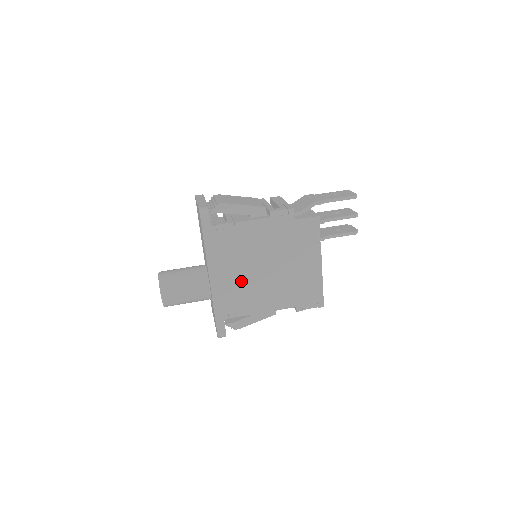
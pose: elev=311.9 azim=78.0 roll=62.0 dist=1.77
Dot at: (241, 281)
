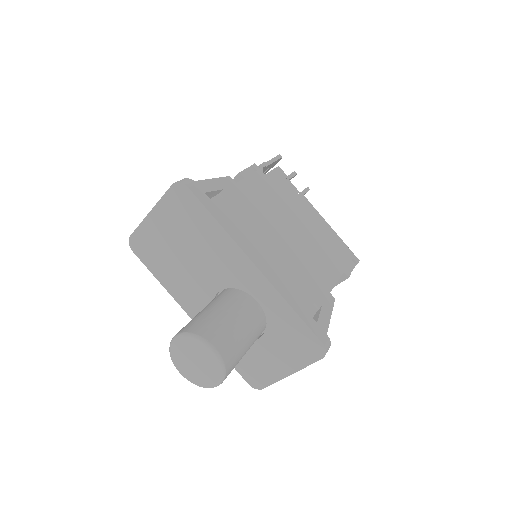
Dot at: (280, 264)
